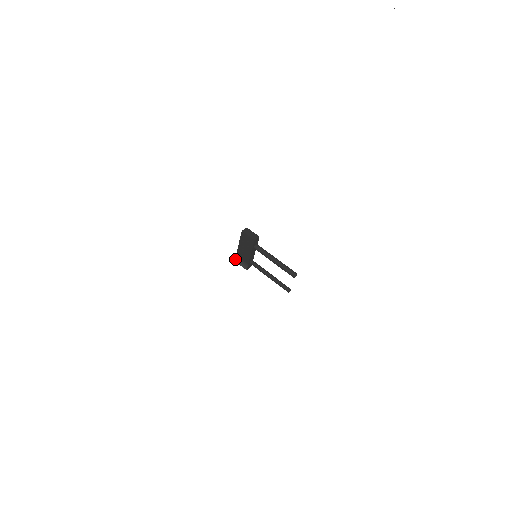
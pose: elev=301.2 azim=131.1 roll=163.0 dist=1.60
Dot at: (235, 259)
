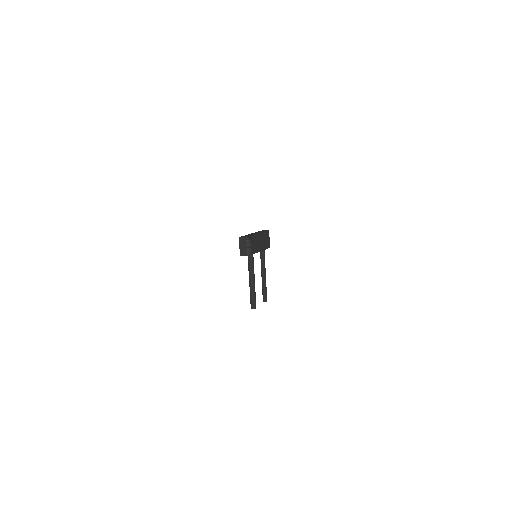
Dot at: (260, 231)
